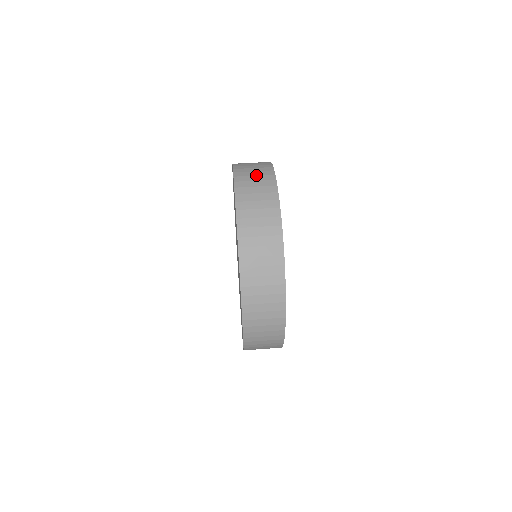
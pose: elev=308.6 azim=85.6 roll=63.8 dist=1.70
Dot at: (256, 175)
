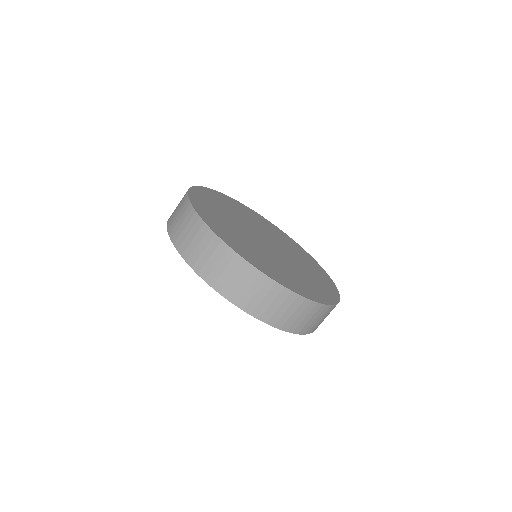
Dot at: (180, 218)
